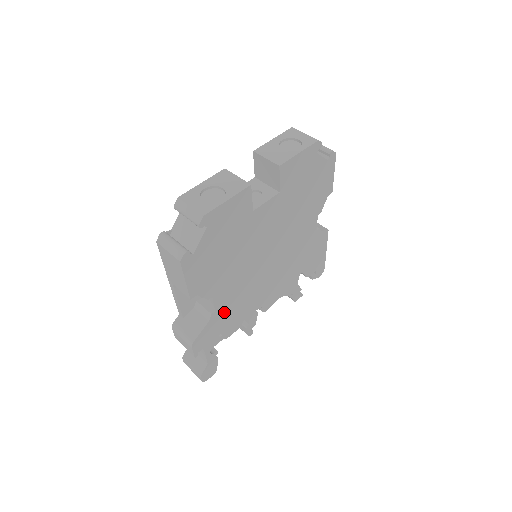
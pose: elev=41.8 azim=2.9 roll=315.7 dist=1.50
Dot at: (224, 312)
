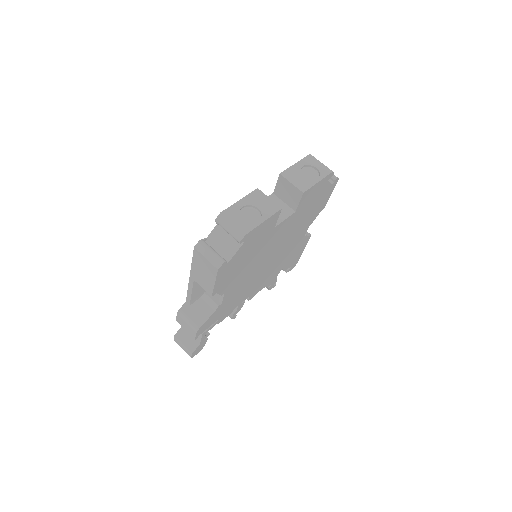
Dot at: (226, 304)
